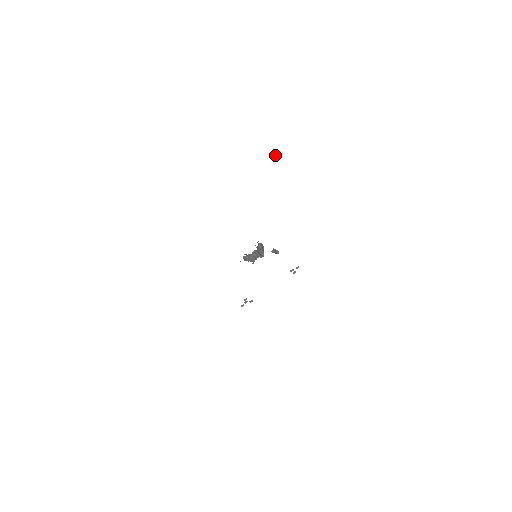
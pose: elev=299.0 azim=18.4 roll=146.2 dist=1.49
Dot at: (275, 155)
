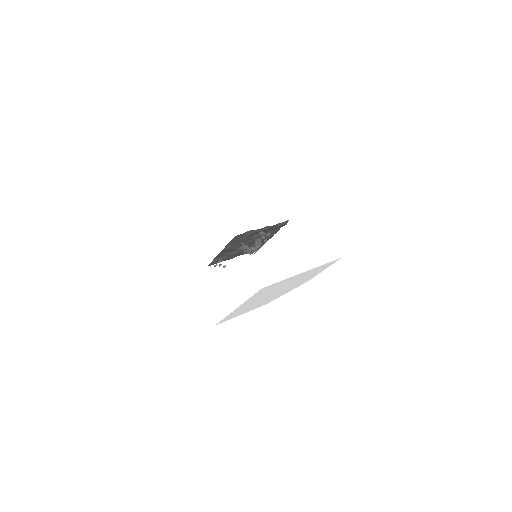
Dot at: (297, 186)
